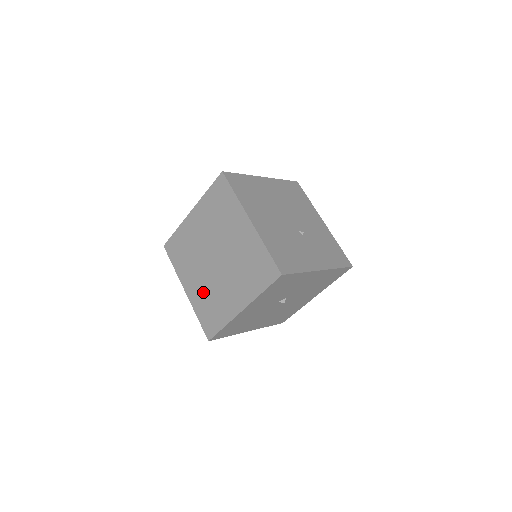
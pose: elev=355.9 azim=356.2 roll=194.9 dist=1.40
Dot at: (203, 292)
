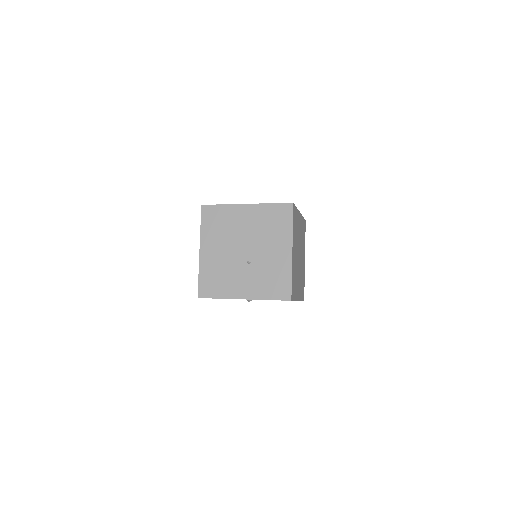
Dot at: occluded
